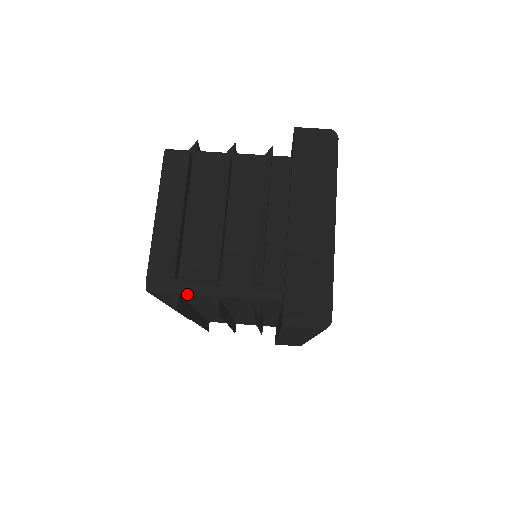
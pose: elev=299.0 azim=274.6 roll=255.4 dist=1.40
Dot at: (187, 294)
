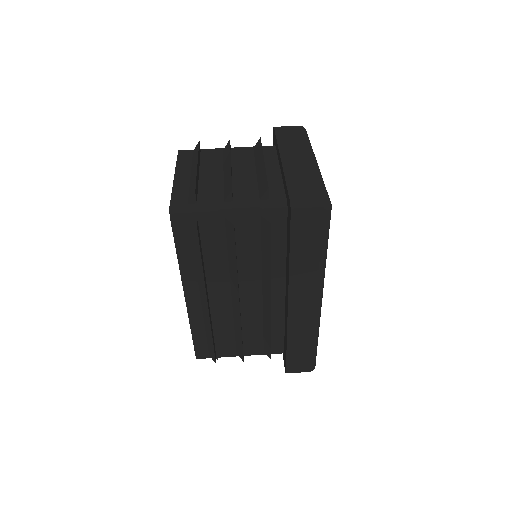
Dot at: (205, 215)
